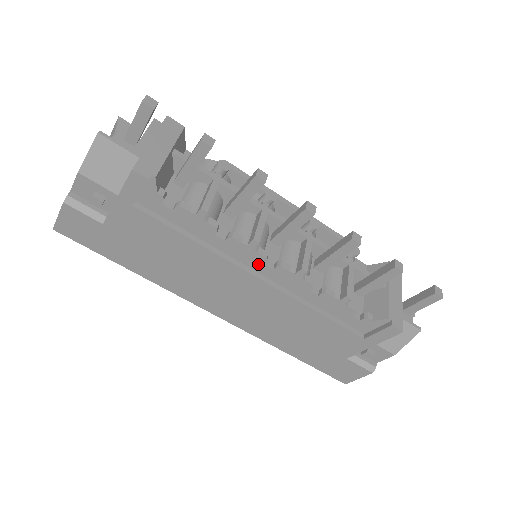
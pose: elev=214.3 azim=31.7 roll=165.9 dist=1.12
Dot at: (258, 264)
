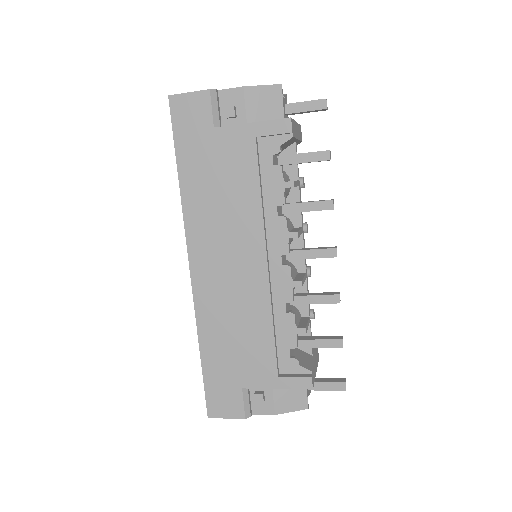
Dot at: (277, 252)
